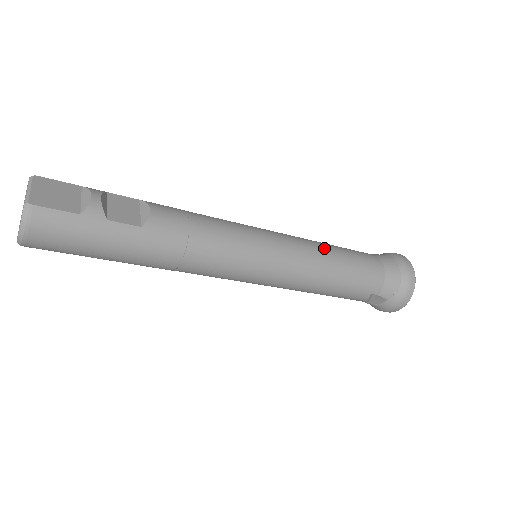
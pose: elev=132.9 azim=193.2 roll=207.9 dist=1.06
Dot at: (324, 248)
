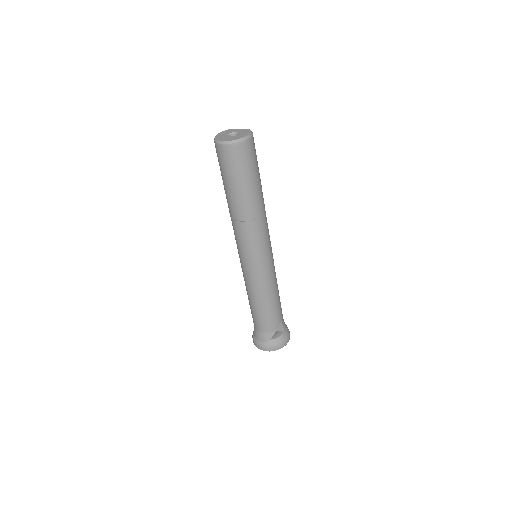
Dot at: occluded
